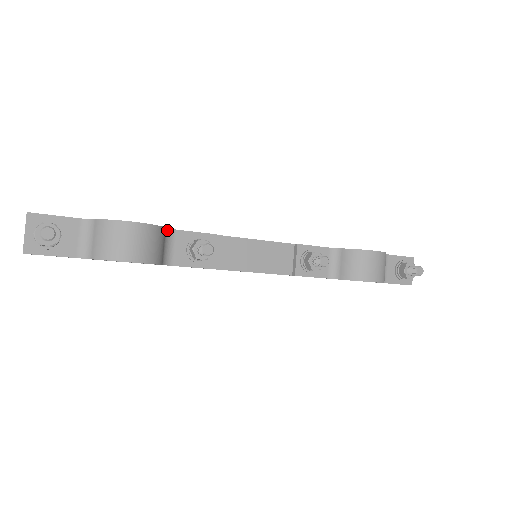
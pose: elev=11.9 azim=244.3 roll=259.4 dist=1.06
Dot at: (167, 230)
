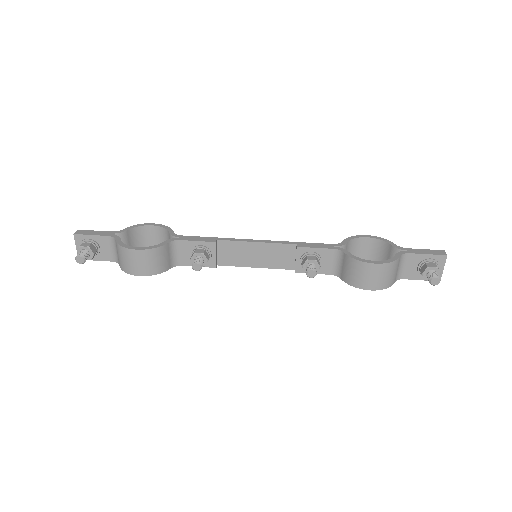
Dot at: (172, 242)
